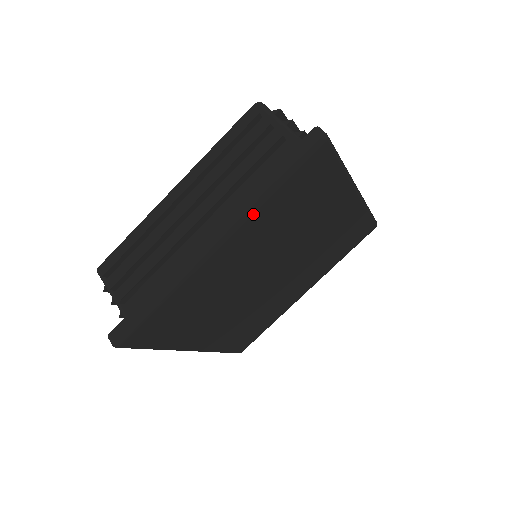
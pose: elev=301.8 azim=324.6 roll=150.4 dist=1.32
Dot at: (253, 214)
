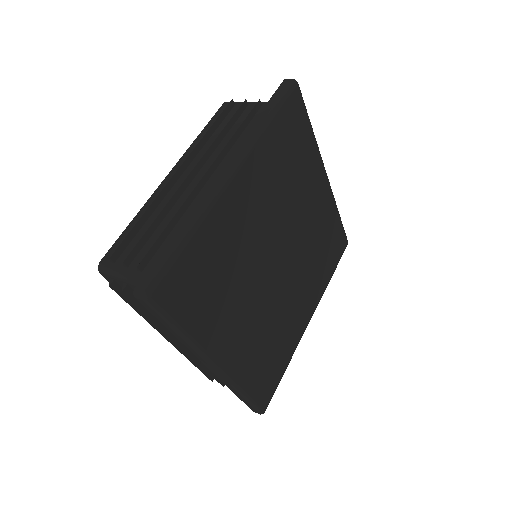
Dot at: (258, 142)
